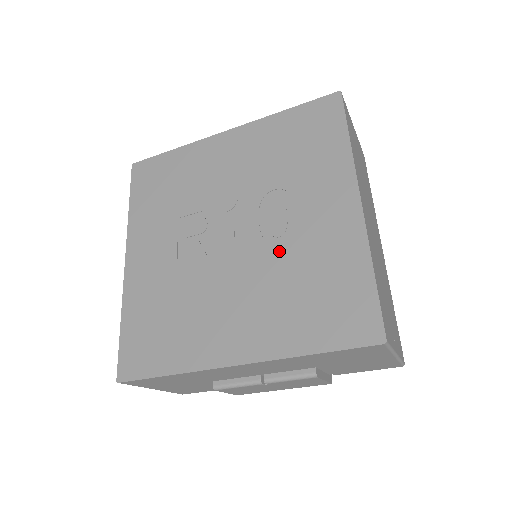
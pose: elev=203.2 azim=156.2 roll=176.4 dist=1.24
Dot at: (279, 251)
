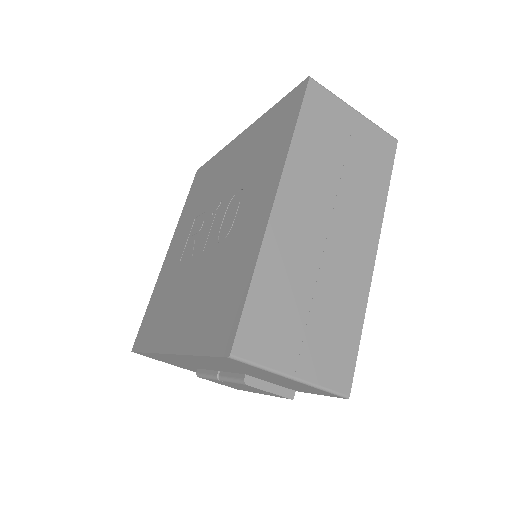
Dot at: (219, 252)
